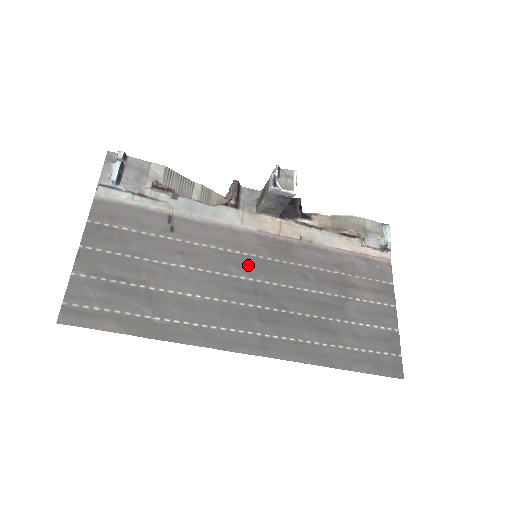
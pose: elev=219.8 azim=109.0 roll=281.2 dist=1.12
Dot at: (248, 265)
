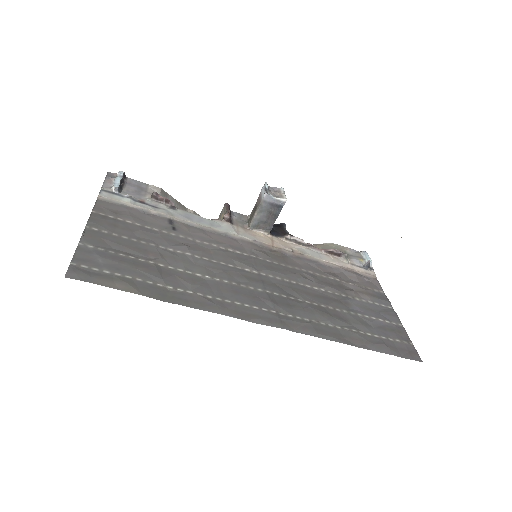
Dot at: (250, 262)
